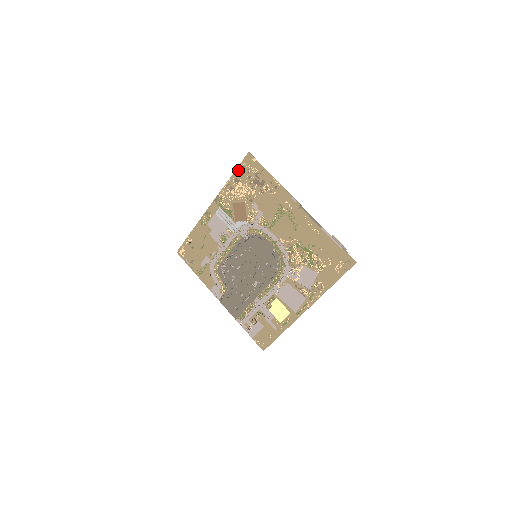
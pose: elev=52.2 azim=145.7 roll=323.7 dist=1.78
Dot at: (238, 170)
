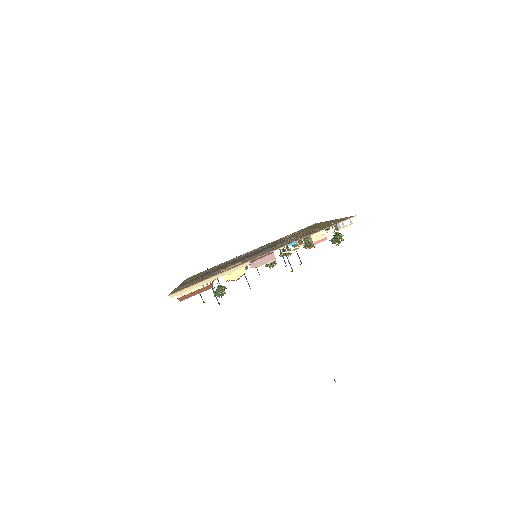
Dot at: occluded
